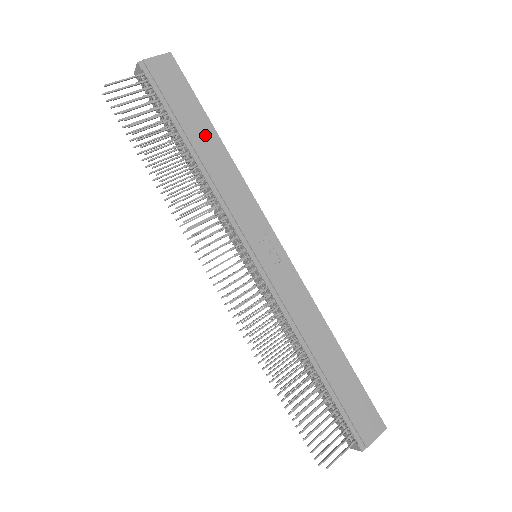
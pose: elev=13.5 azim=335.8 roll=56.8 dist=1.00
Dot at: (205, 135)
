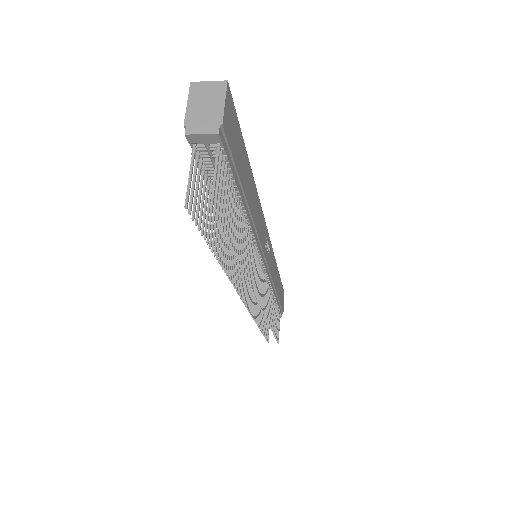
Dot at: (249, 180)
